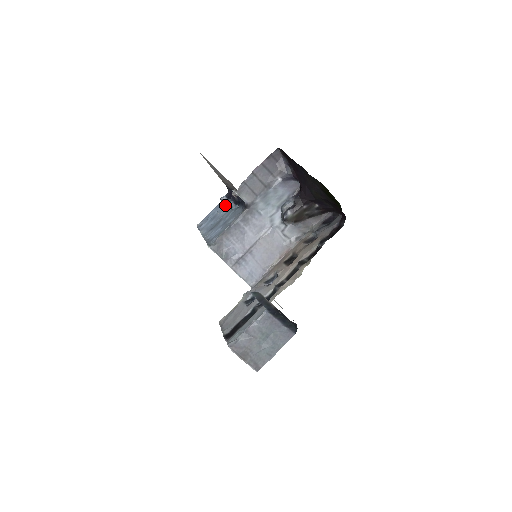
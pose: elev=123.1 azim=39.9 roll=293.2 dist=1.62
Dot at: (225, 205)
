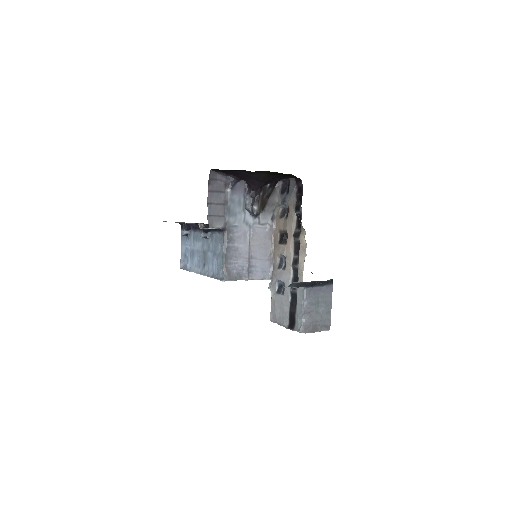
Dot at: (192, 237)
